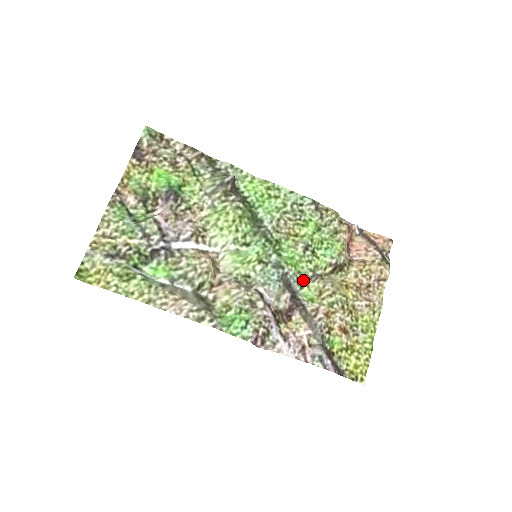
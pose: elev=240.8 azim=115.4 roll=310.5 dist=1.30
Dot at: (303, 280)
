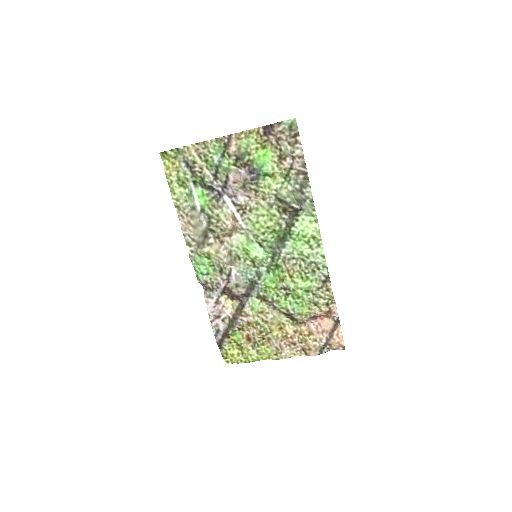
Dot at: (263, 296)
